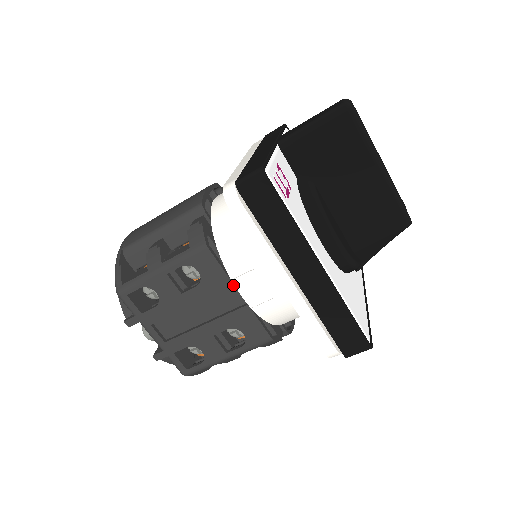
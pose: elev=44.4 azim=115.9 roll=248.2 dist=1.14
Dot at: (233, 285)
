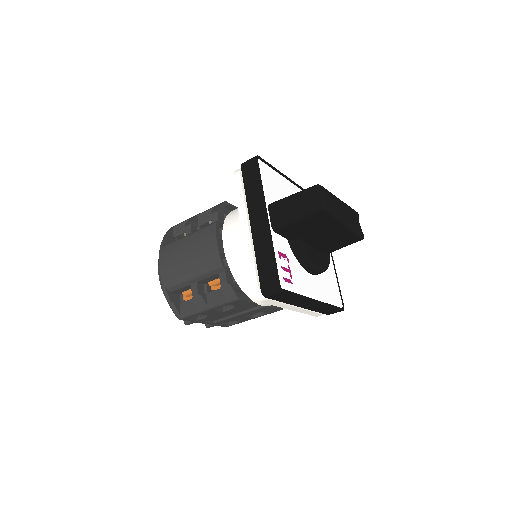
Dot at: occluded
